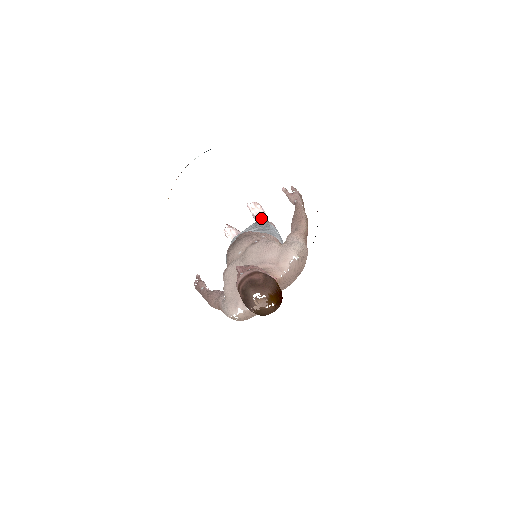
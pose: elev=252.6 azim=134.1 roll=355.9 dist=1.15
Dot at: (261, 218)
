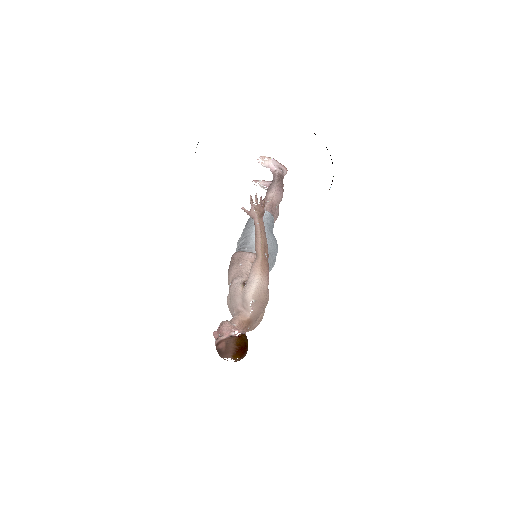
Dot at: (273, 169)
